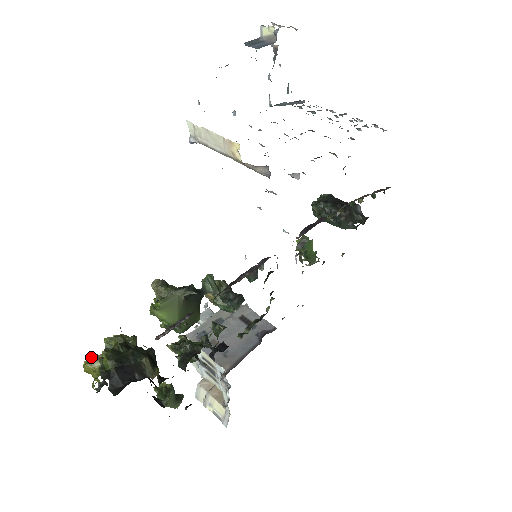
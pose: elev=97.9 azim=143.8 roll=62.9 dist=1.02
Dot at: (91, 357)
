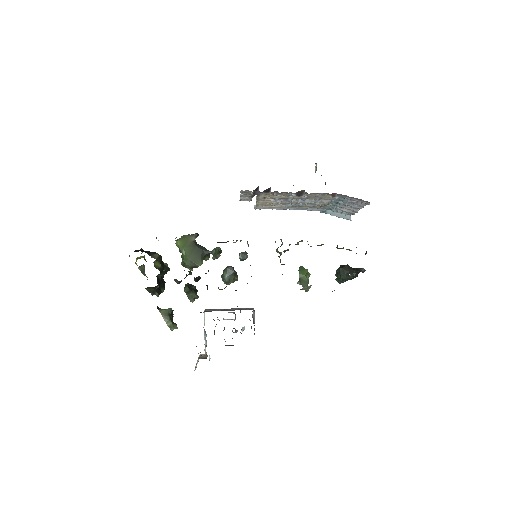
Dot at: occluded
